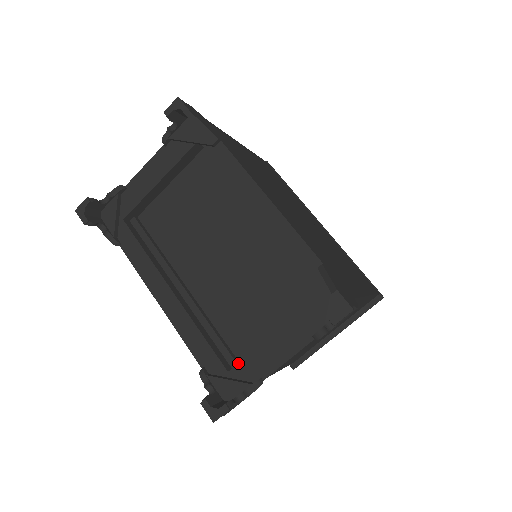
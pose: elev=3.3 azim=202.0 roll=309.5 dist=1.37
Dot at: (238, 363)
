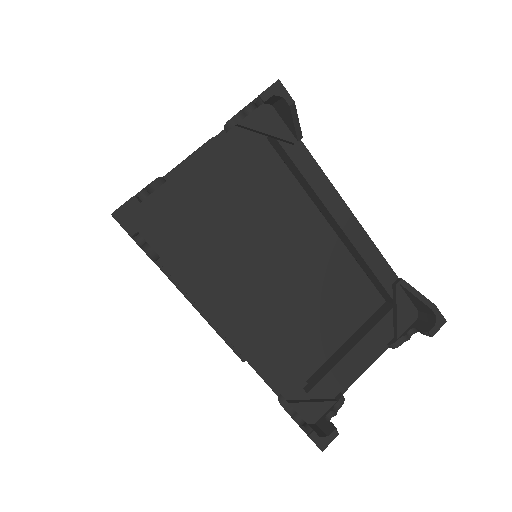
Dot at: (318, 383)
